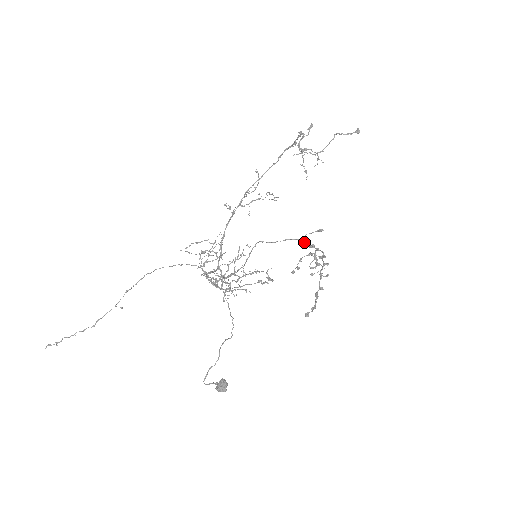
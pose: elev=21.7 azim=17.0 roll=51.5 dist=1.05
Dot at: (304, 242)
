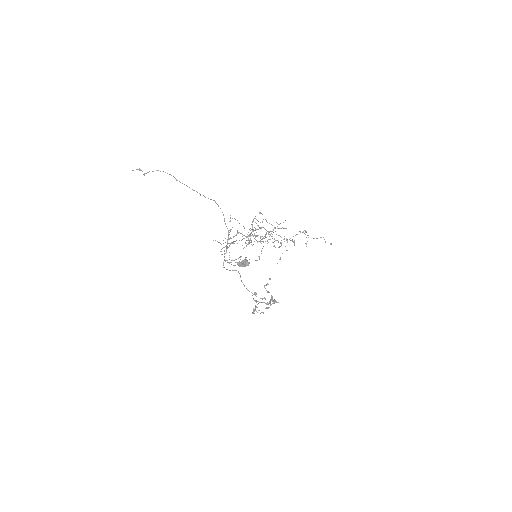
Dot at: (255, 294)
